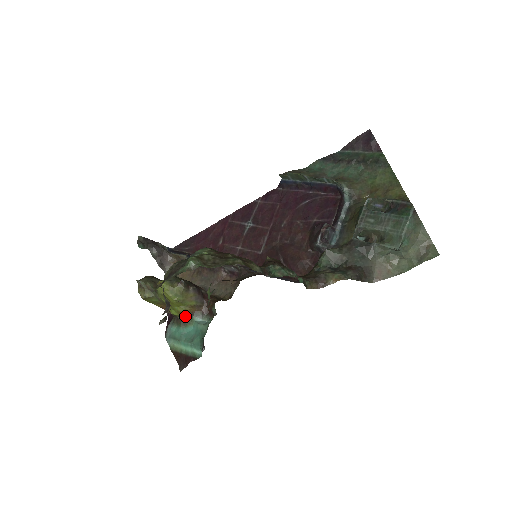
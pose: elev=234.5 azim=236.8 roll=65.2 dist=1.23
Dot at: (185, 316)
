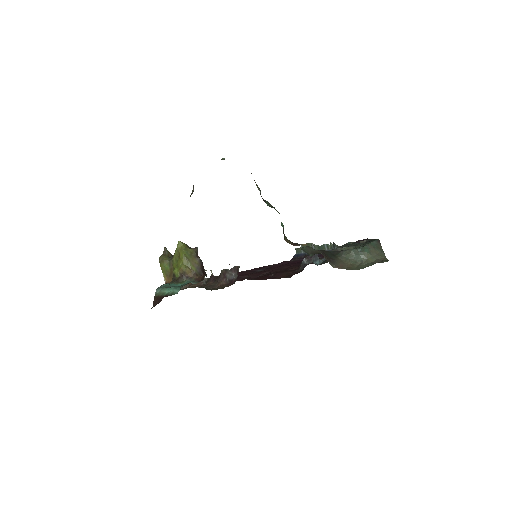
Dot at: (182, 276)
